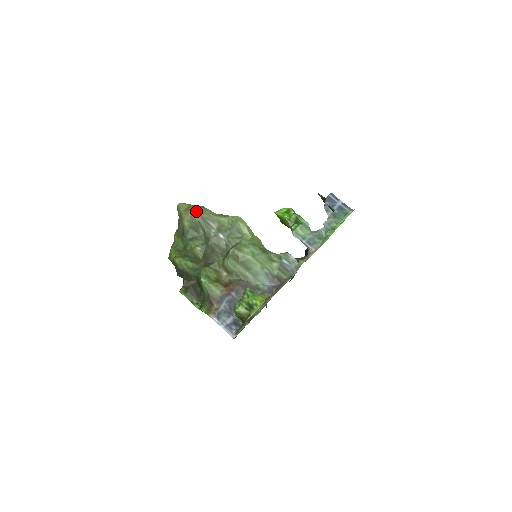
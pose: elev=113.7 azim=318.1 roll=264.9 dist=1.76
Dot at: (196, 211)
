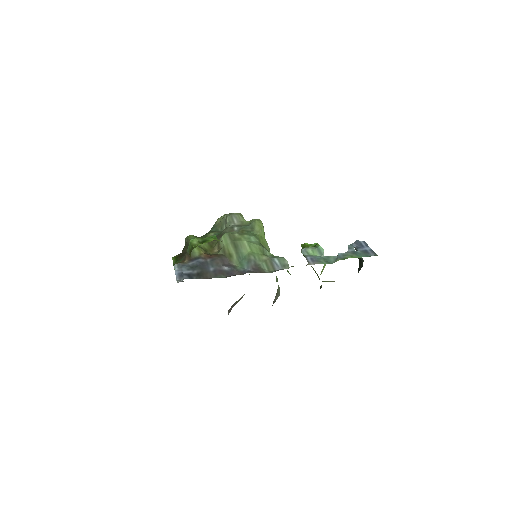
Dot at: occluded
